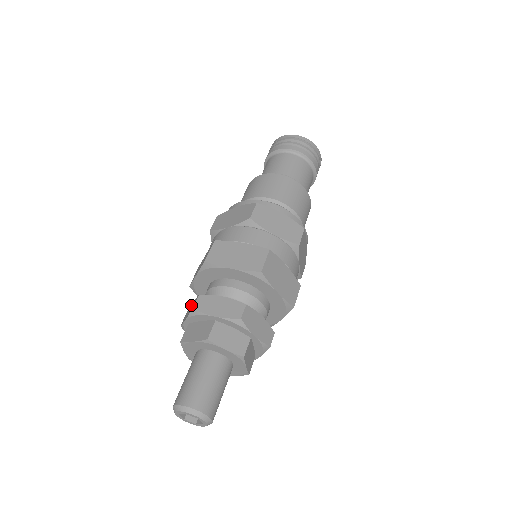
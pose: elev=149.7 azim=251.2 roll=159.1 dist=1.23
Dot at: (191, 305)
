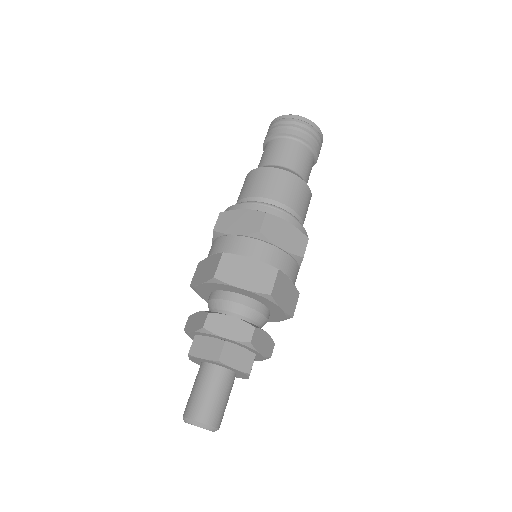
Dot at: (196, 314)
